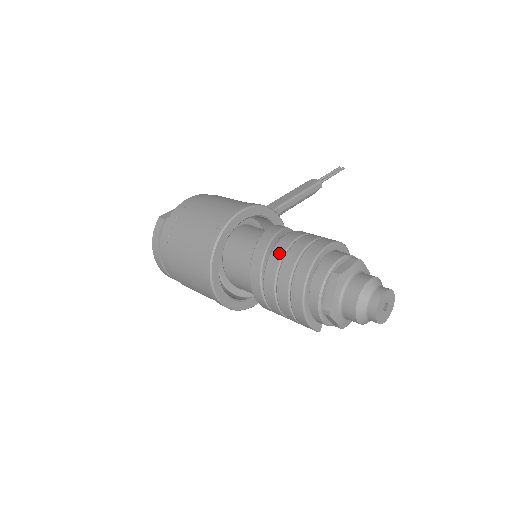
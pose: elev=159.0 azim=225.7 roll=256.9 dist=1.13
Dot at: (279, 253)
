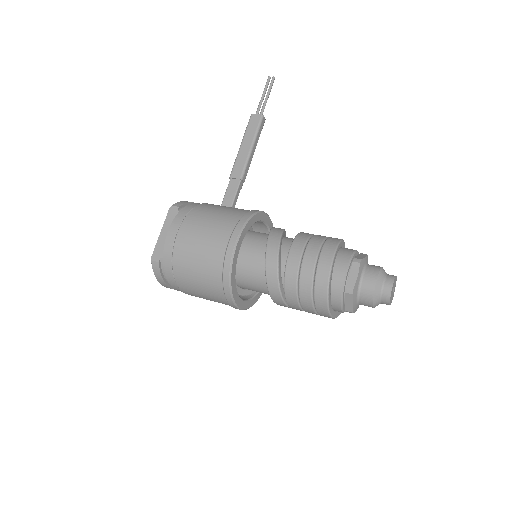
Dot at: (292, 281)
